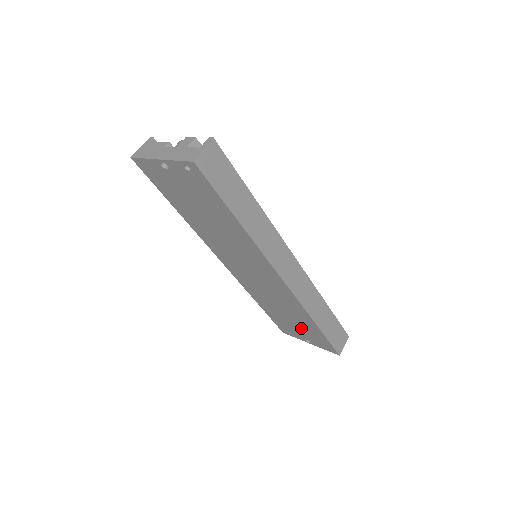
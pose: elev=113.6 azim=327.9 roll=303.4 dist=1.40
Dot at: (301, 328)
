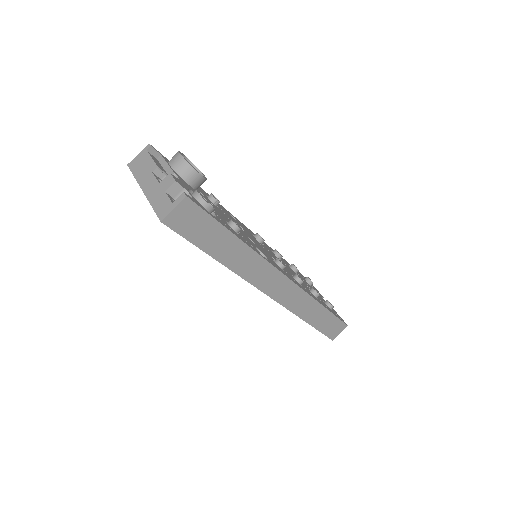
Dot at: occluded
